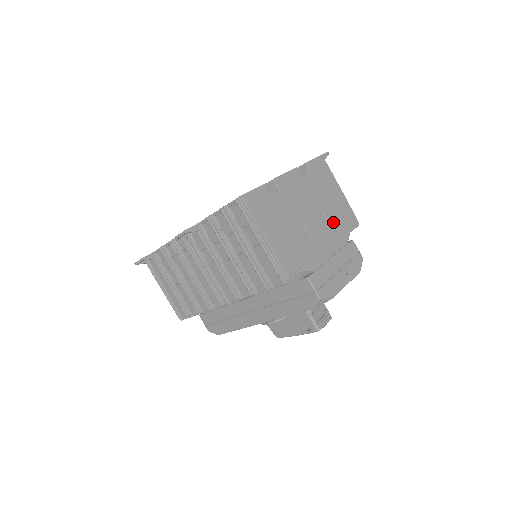
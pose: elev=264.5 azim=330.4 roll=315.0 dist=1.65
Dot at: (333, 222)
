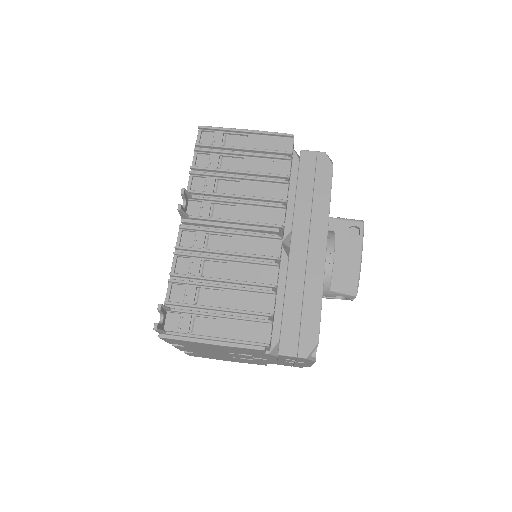
Dot at: occluded
